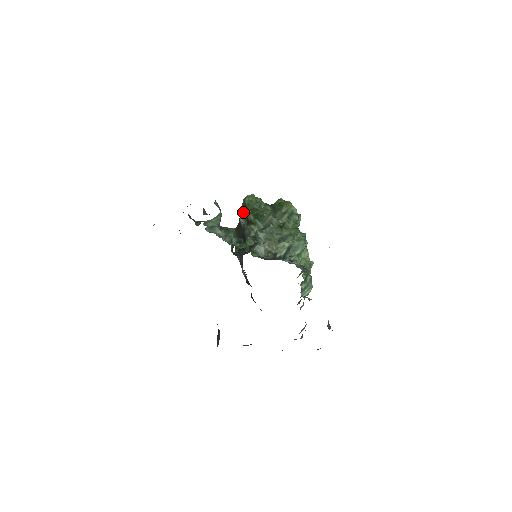
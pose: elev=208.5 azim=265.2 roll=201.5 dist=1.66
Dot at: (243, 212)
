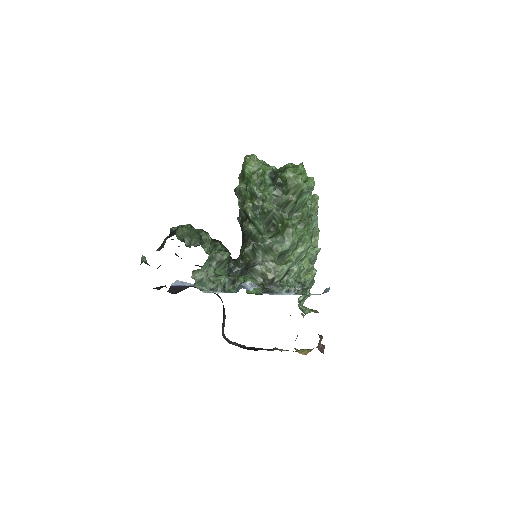
Dot at: (241, 195)
